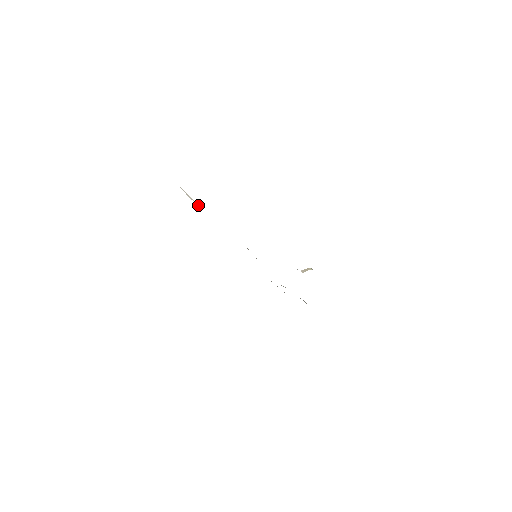
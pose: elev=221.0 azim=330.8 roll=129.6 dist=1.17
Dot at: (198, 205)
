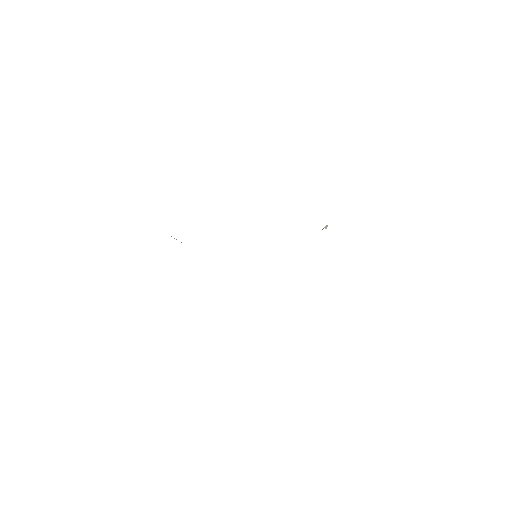
Dot at: occluded
